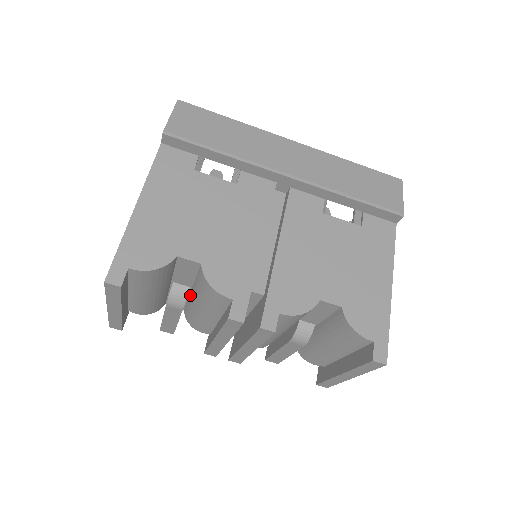
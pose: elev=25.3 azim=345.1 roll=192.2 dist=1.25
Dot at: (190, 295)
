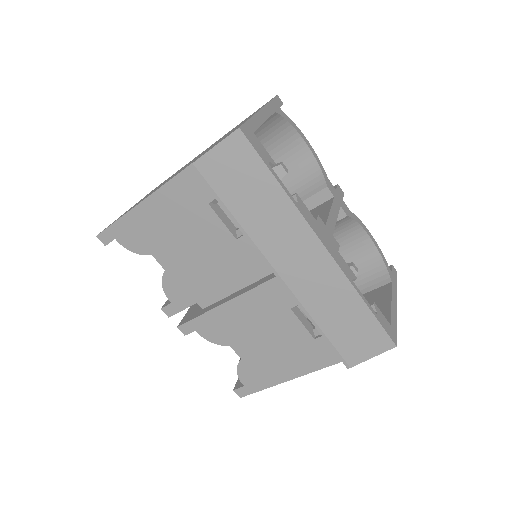
Dot at: occluded
